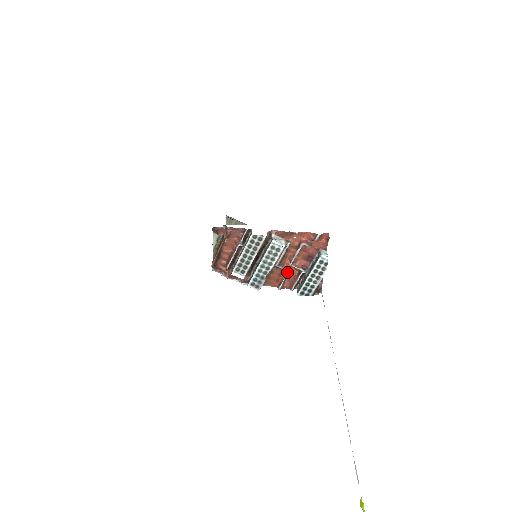
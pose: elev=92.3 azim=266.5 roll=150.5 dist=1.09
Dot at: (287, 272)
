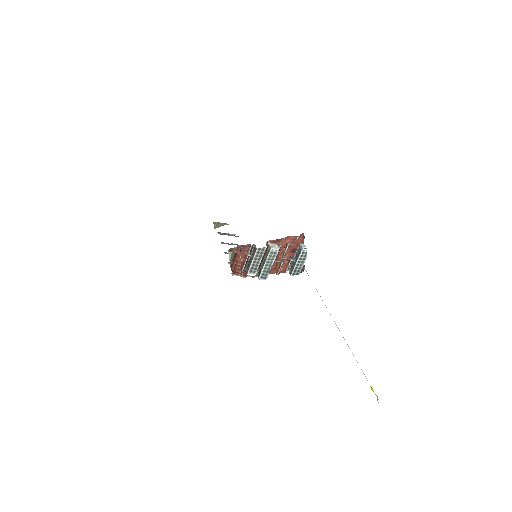
Dot at: (281, 263)
